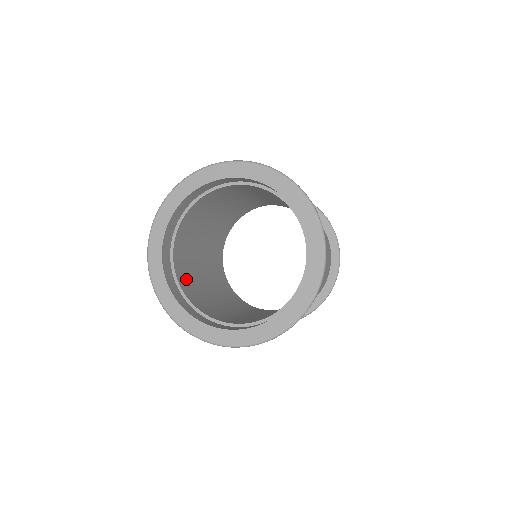
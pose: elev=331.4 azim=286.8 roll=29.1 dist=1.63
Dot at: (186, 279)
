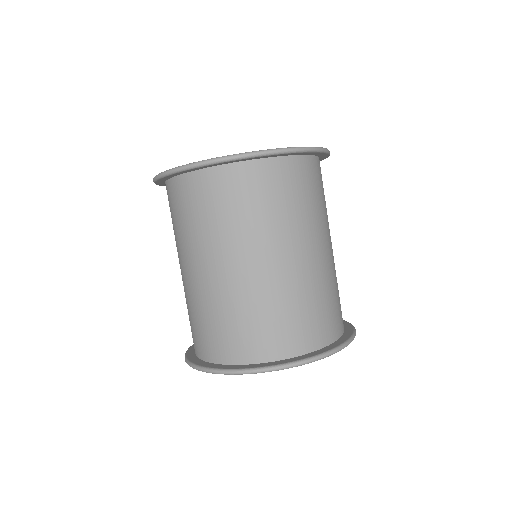
Dot at: occluded
